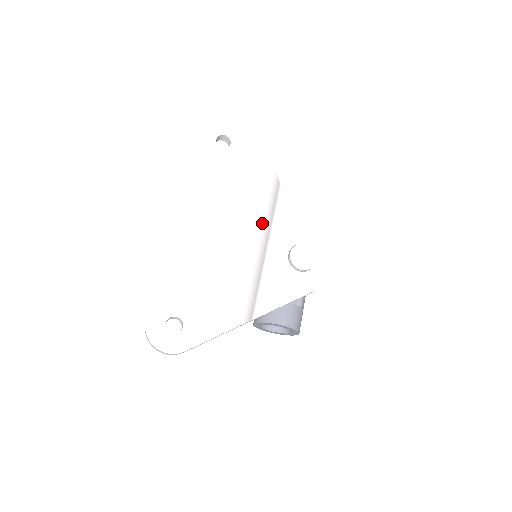
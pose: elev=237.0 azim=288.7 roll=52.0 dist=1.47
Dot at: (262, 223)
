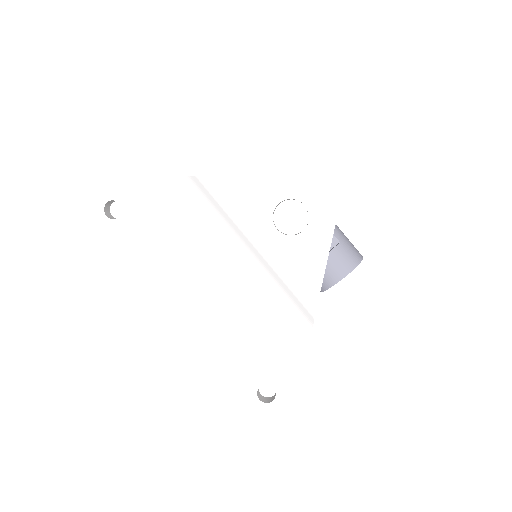
Dot at: (226, 236)
